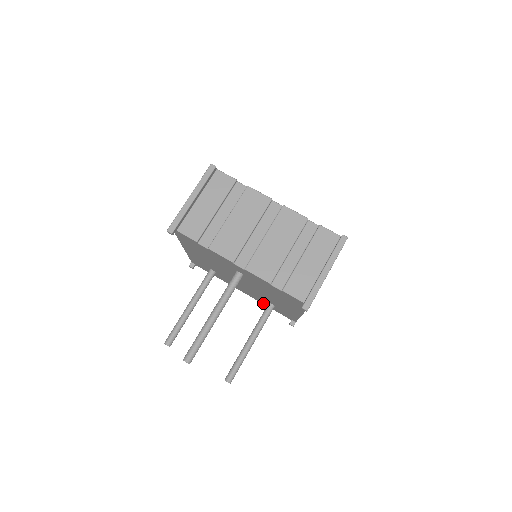
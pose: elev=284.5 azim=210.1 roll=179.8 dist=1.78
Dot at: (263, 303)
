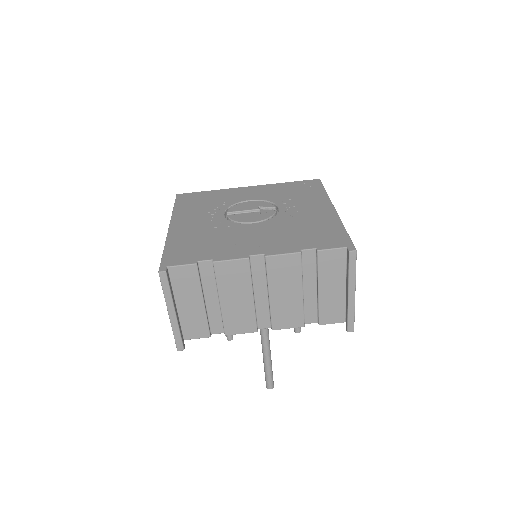
Dot at: occluded
